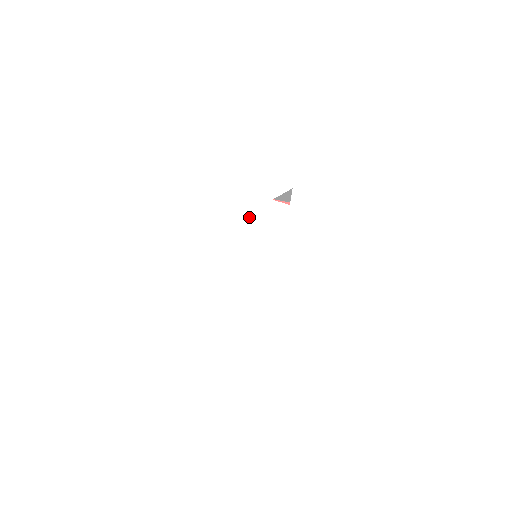
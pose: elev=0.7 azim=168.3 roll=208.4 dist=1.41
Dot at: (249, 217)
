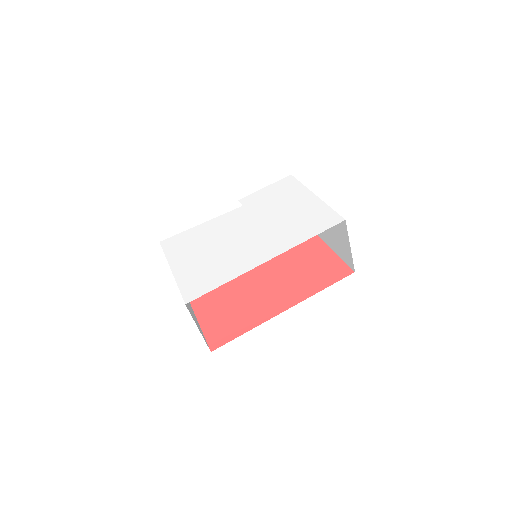
Dot at: (221, 226)
